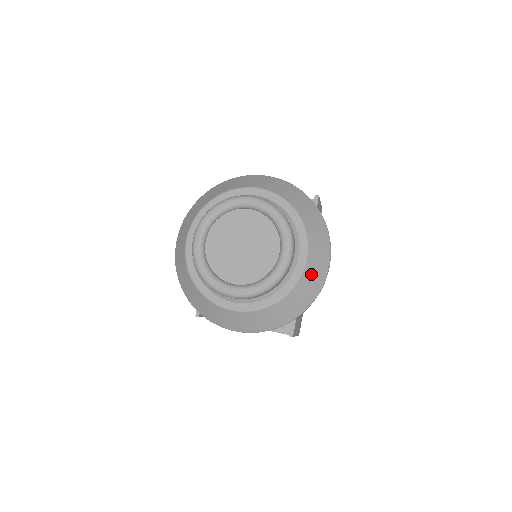
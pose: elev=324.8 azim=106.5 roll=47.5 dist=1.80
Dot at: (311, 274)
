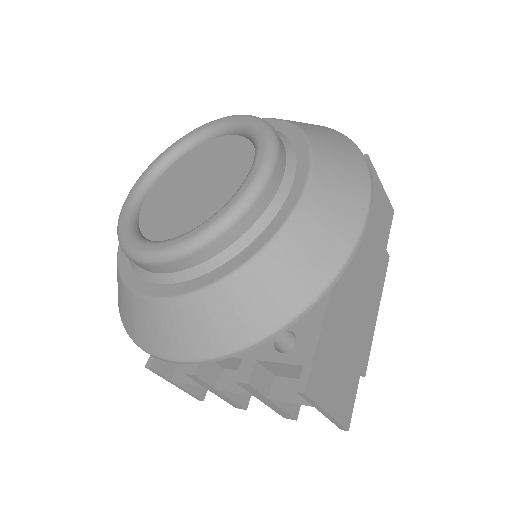
Dot at: (319, 217)
